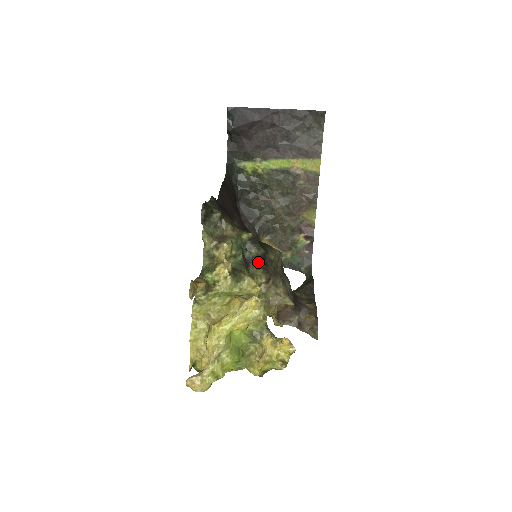
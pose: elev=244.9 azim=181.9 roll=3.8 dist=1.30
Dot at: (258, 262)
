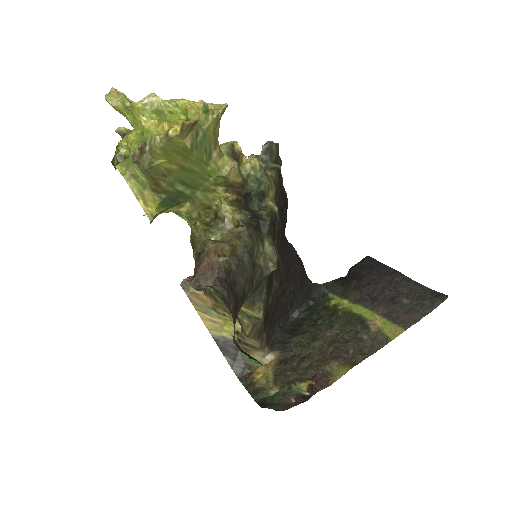
Dot at: (254, 218)
